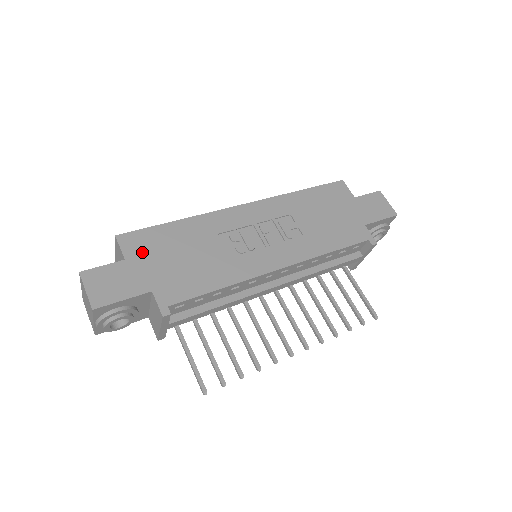
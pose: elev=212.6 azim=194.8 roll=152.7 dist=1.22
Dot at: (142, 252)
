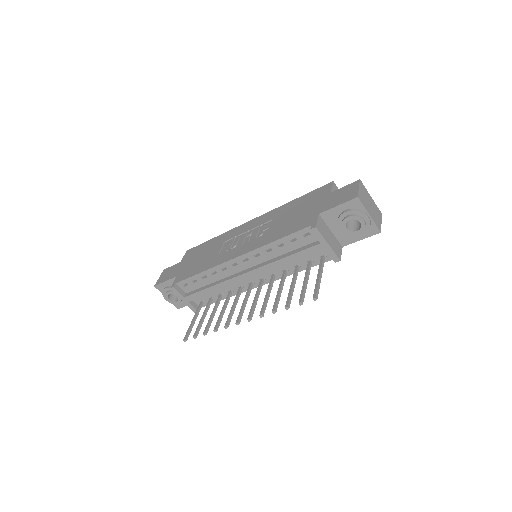
Dot at: (189, 257)
